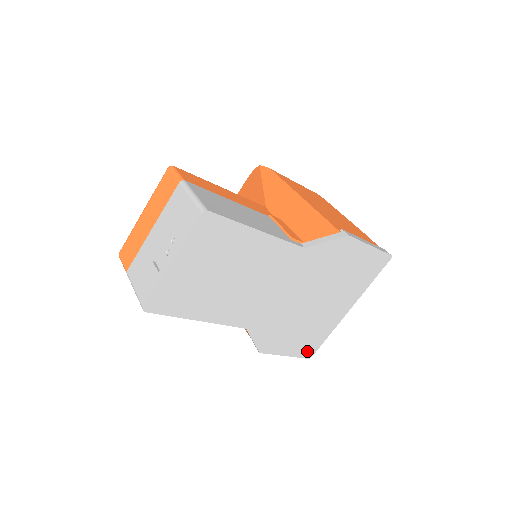
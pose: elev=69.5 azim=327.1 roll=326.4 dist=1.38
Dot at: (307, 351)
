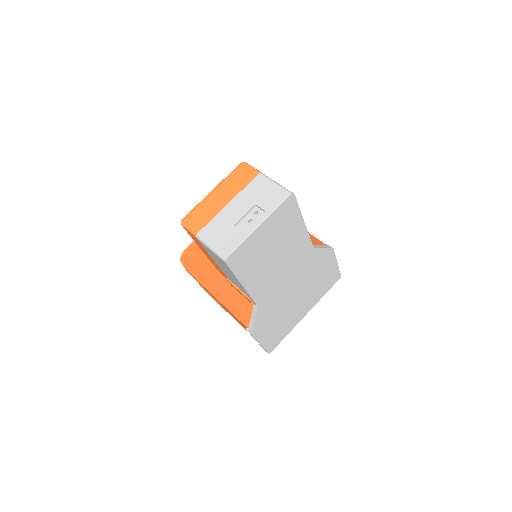
Dot at: (271, 345)
